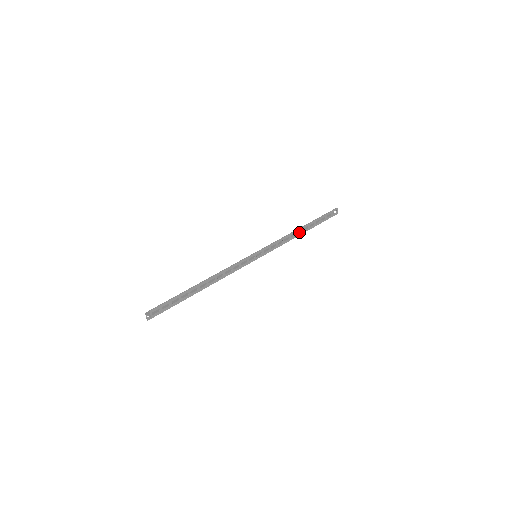
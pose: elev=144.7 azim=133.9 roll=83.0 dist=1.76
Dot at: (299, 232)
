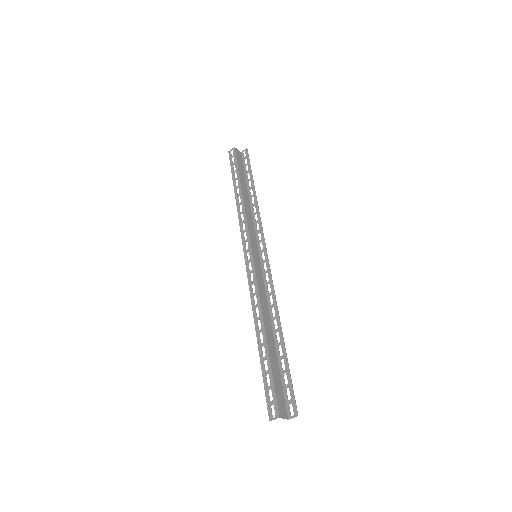
Dot at: (247, 197)
